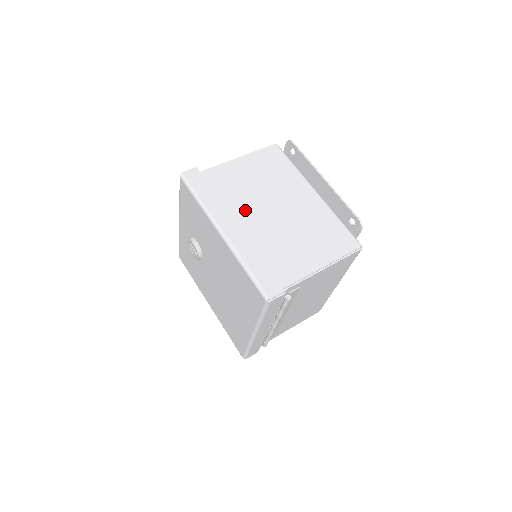
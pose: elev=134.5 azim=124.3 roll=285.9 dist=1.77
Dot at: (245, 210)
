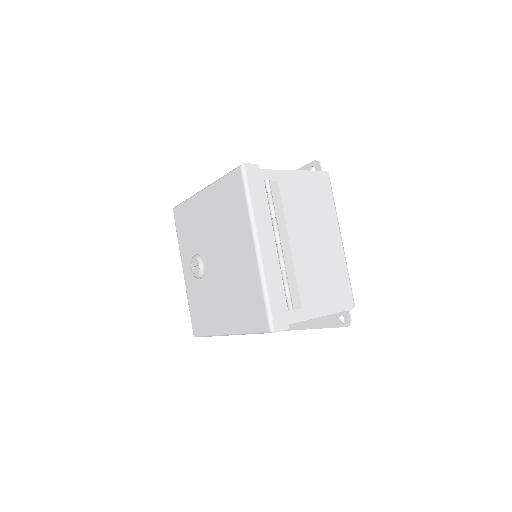
Dot at: occluded
